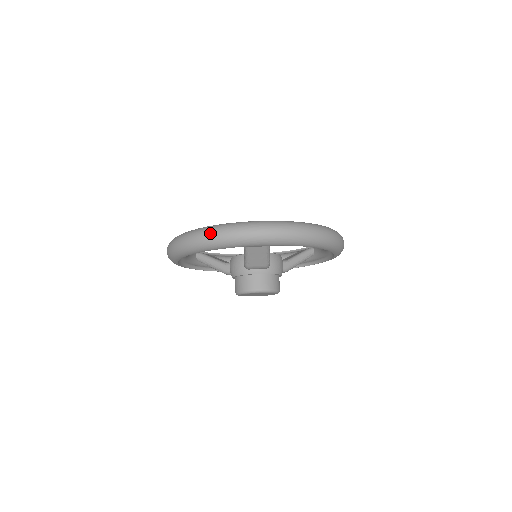
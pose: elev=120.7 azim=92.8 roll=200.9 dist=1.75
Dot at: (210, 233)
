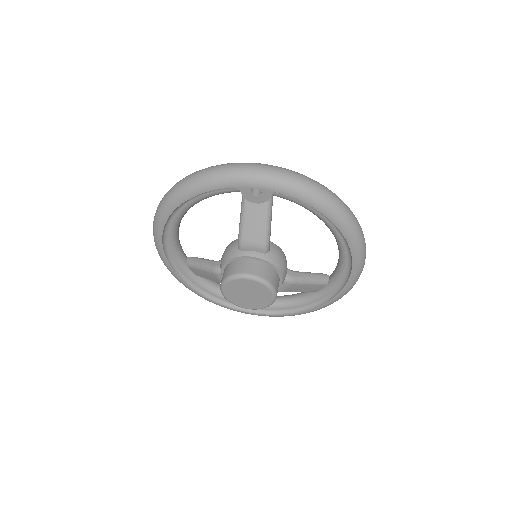
Dot at: (204, 169)
